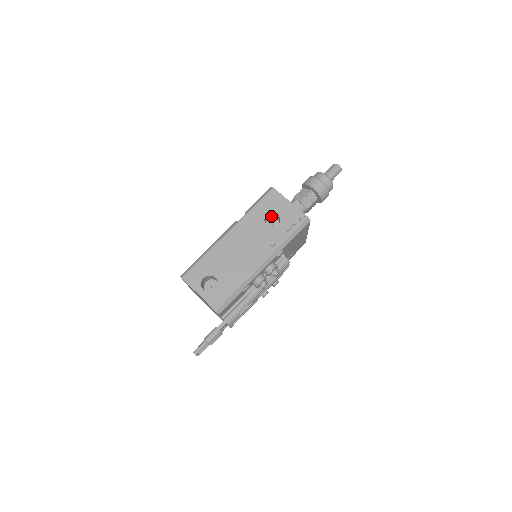
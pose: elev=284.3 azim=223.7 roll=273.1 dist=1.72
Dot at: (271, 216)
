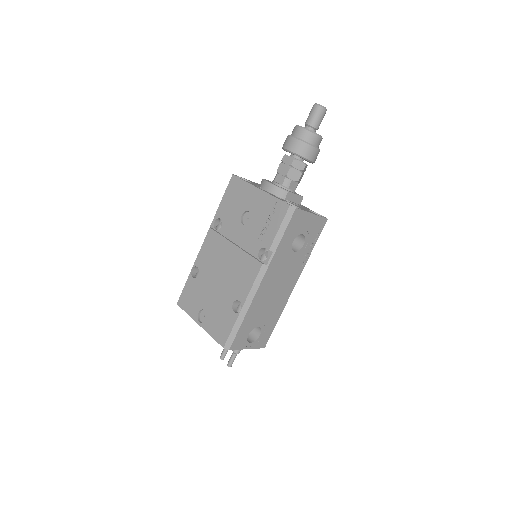
Dot at: occluded
